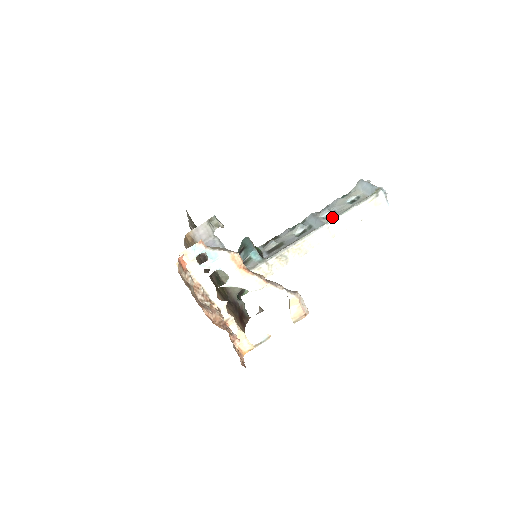
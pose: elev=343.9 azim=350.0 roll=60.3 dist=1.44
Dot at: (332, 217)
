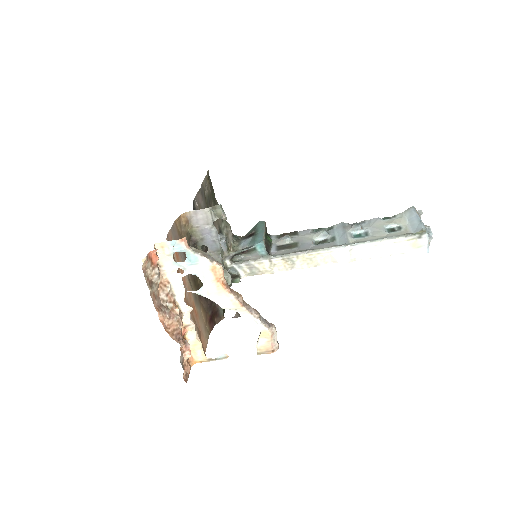
Dot at: (360, 239)
